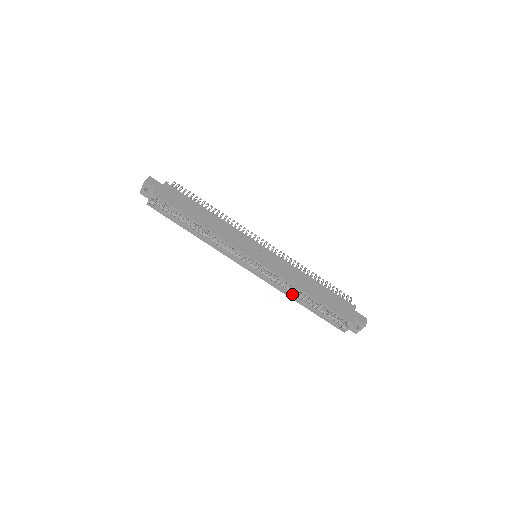
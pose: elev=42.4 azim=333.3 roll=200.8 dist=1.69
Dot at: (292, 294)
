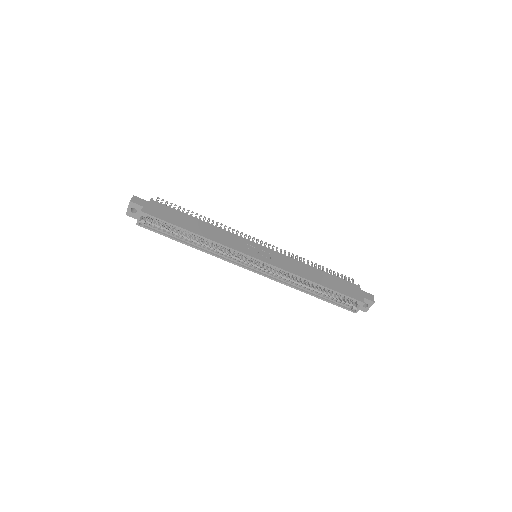
Dot at: (299, 286)
